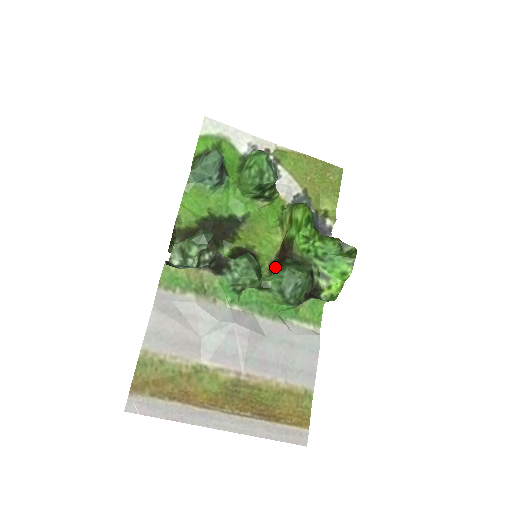
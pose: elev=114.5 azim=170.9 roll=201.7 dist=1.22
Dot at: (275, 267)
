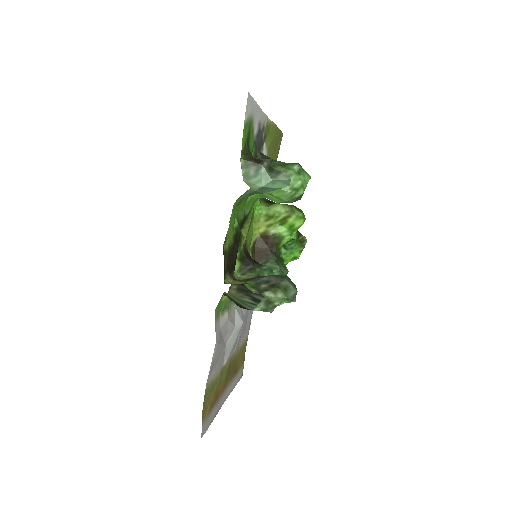
Dot at: (258, 258)
